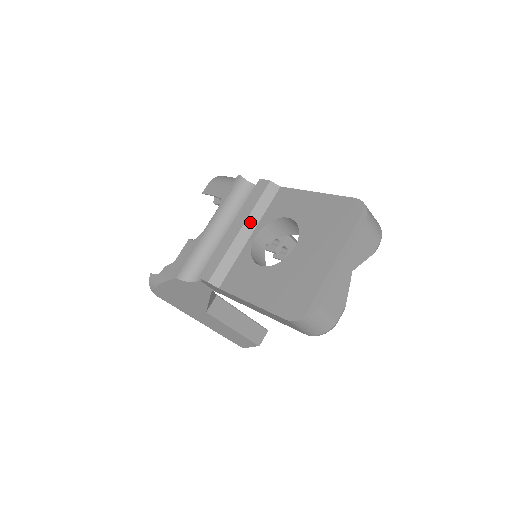
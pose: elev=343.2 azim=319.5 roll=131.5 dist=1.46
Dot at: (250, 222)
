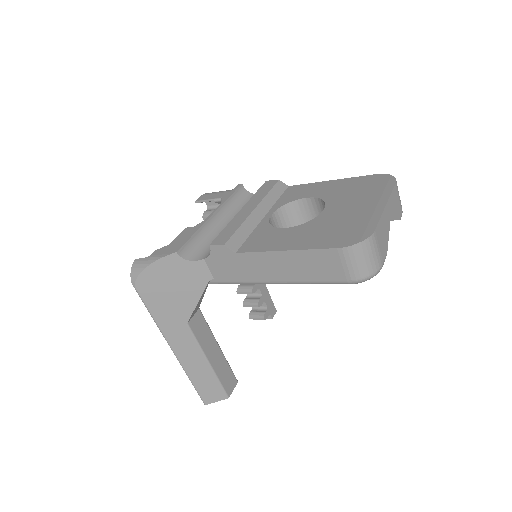
Dot at: (263, 205)
